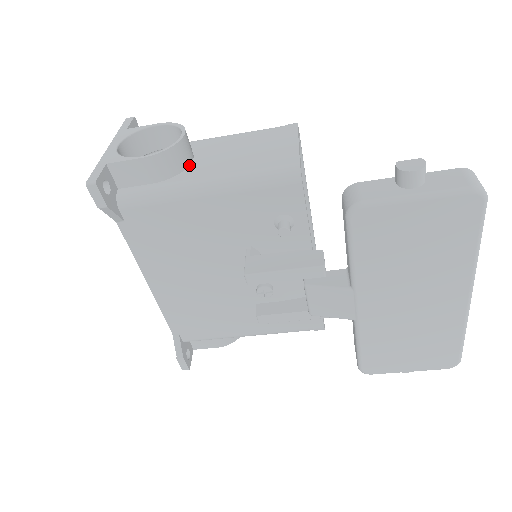
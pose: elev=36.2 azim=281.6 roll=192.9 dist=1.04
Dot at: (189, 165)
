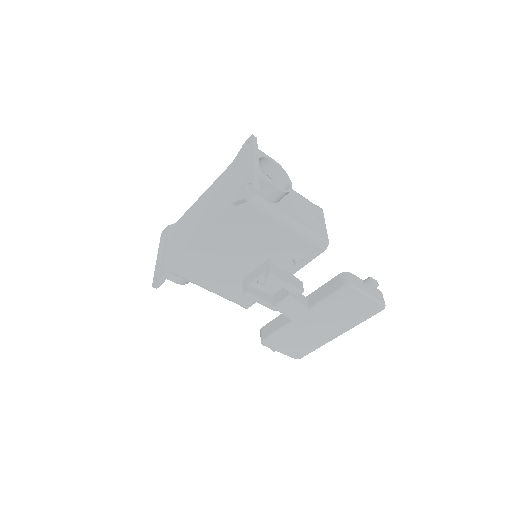
Dot at: occluded
